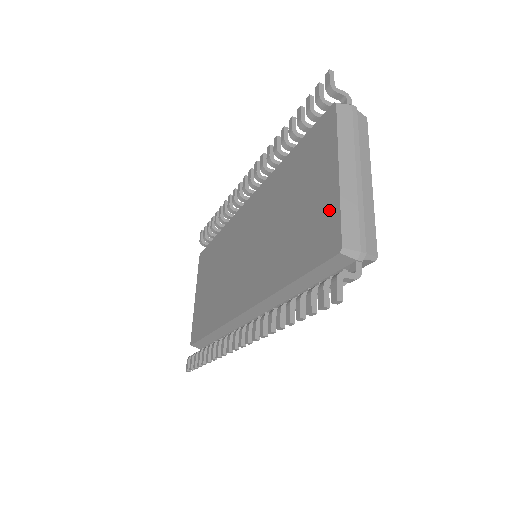
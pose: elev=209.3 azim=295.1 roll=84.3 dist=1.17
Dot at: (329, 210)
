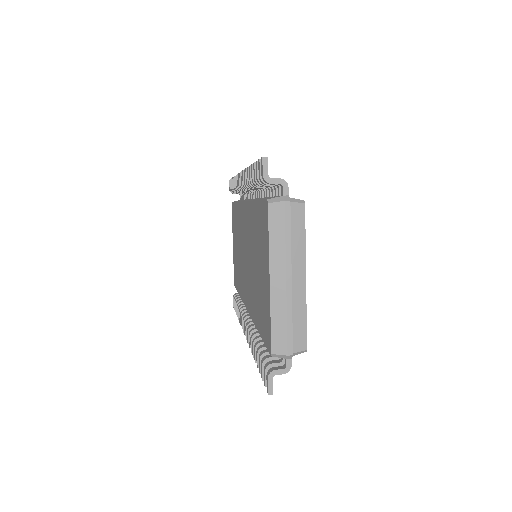
Dot at: (267, 309)
